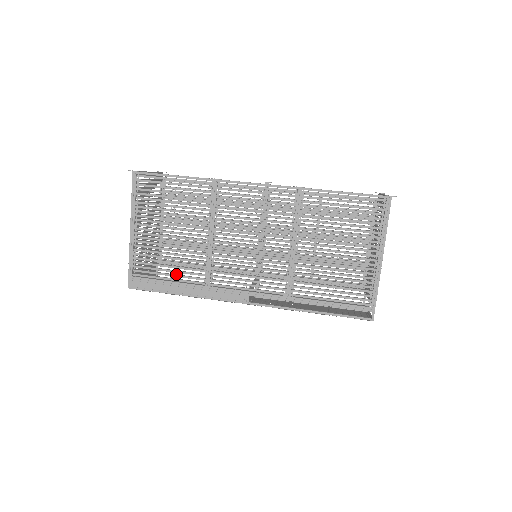
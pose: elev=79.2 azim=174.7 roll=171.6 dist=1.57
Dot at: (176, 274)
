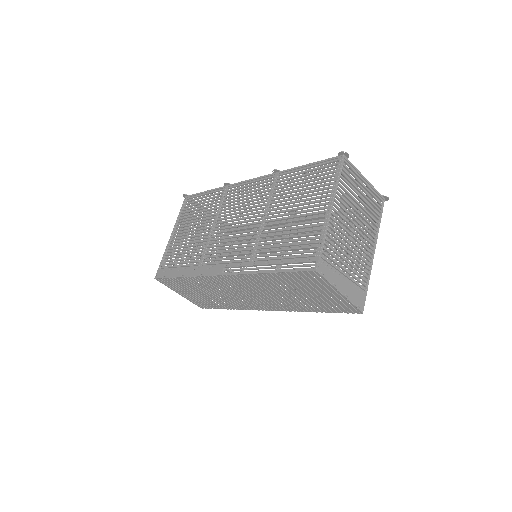
Dot at: (185, 262)
